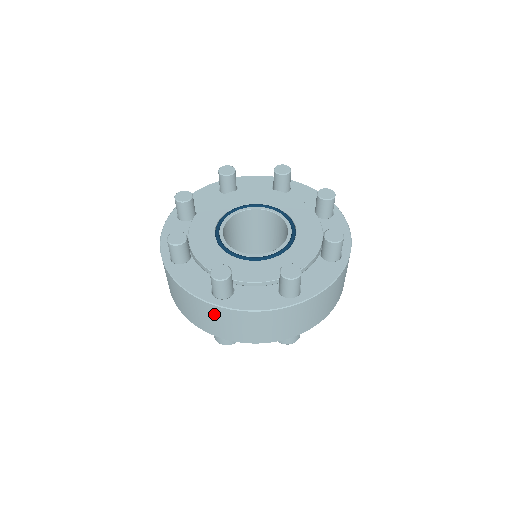
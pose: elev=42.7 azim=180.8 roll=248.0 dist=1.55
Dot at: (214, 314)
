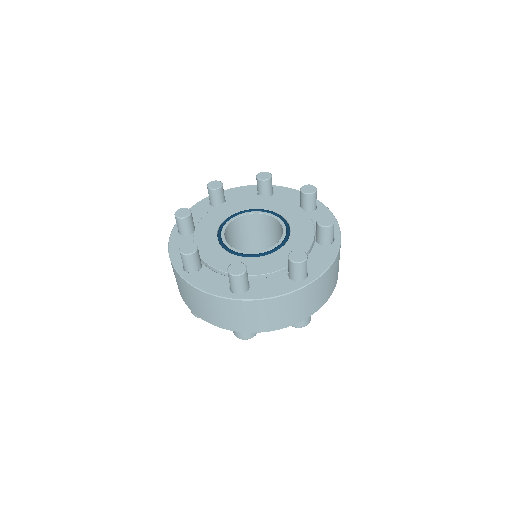
Dot at: (236, 309)
